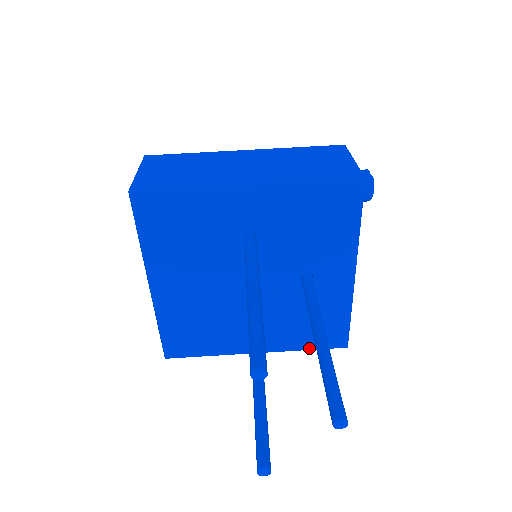
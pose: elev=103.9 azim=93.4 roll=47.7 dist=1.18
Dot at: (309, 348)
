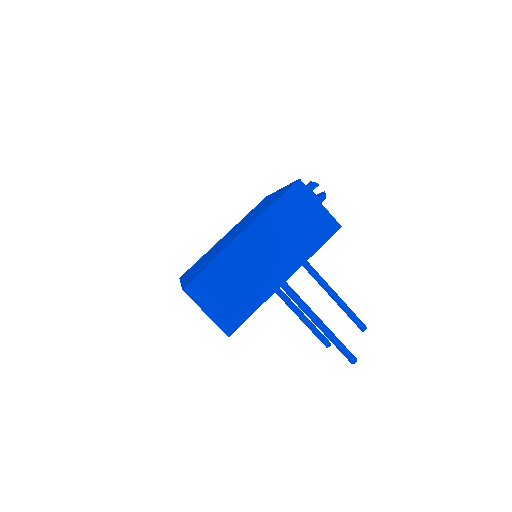
Dot at: occluded
